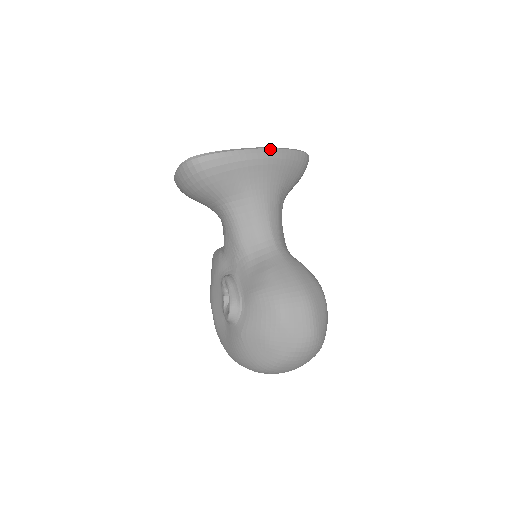
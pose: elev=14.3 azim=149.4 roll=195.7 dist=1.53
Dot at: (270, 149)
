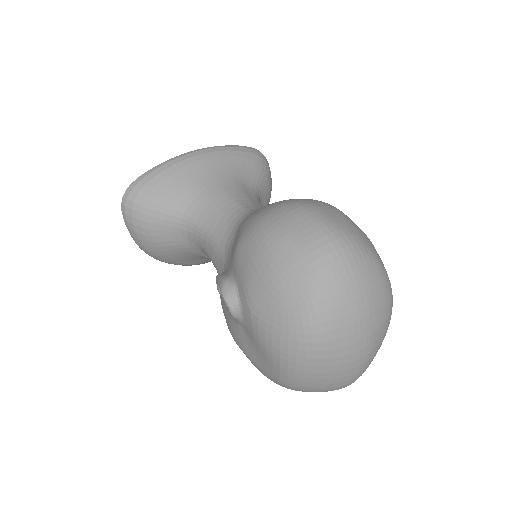
Dot at: (199, 149)
